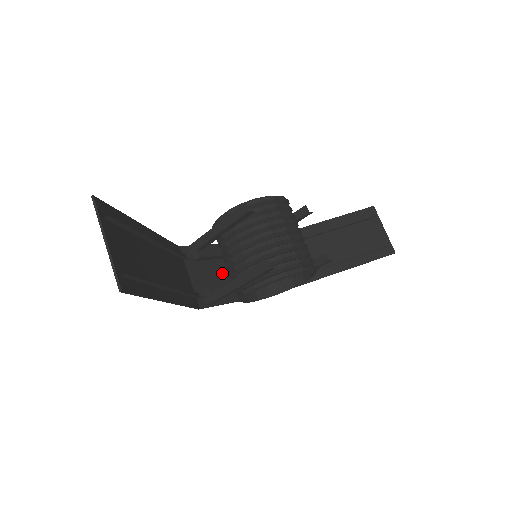
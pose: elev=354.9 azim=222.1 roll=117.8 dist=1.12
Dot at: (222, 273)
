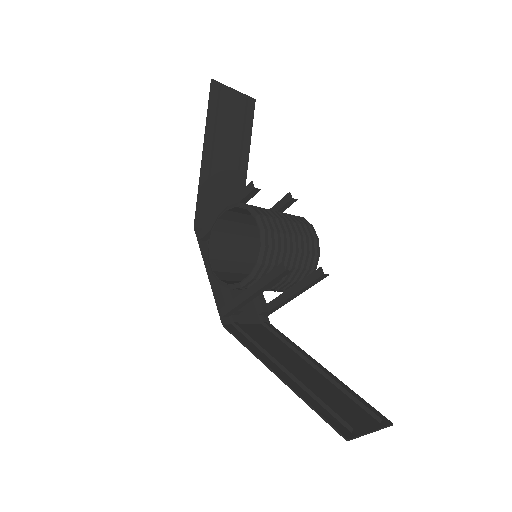
Dot at: occluded
